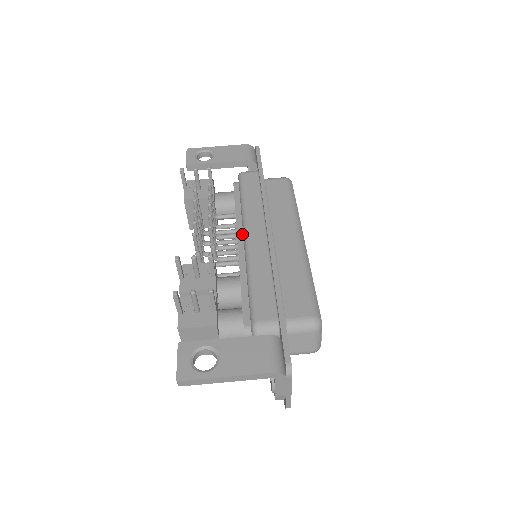
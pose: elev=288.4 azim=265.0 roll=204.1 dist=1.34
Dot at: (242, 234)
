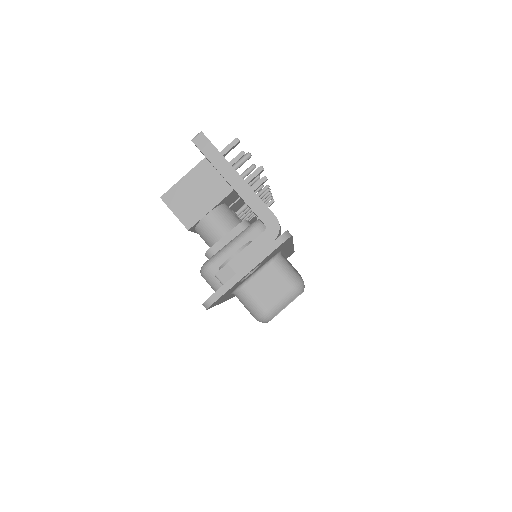
Dot at: occluded
